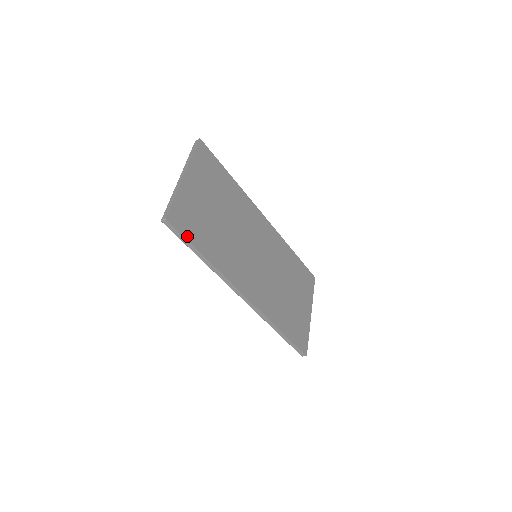
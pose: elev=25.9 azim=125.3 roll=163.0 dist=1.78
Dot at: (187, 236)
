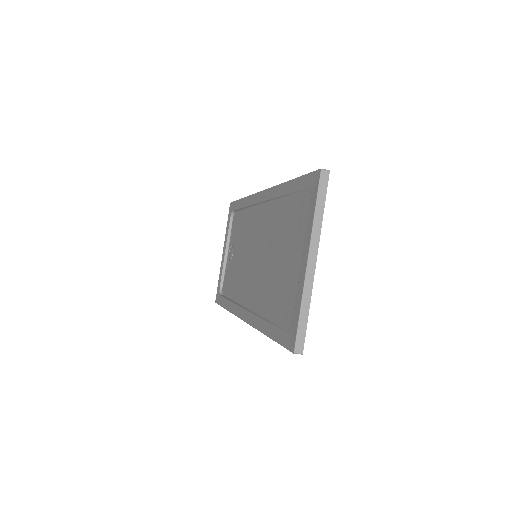
Dot at: occluded
